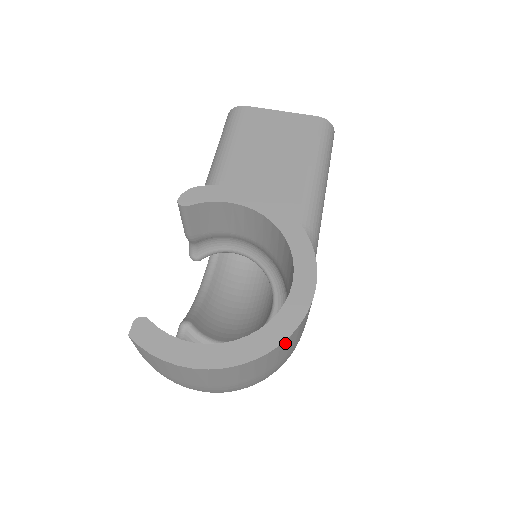
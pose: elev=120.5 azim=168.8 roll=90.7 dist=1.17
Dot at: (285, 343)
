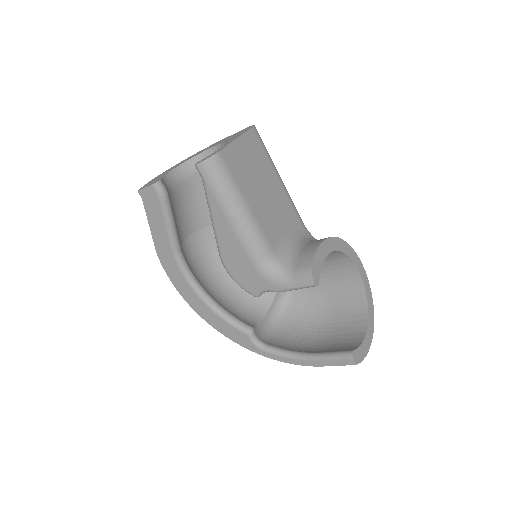
Dot at: occluded
